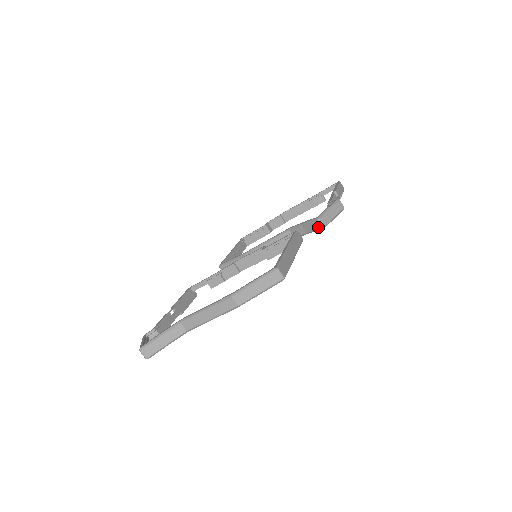
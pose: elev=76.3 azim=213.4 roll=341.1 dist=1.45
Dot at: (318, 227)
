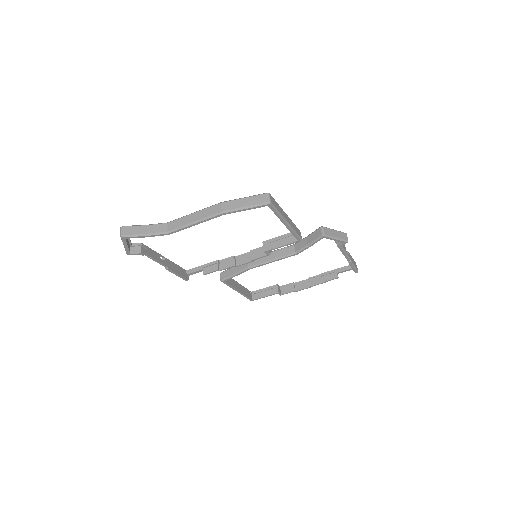
Dot at: (319, 235)
